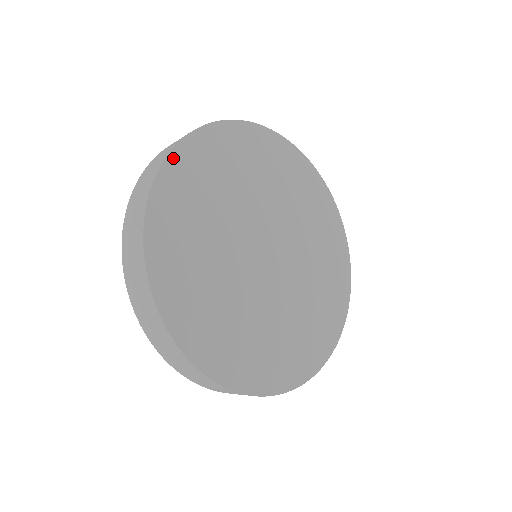
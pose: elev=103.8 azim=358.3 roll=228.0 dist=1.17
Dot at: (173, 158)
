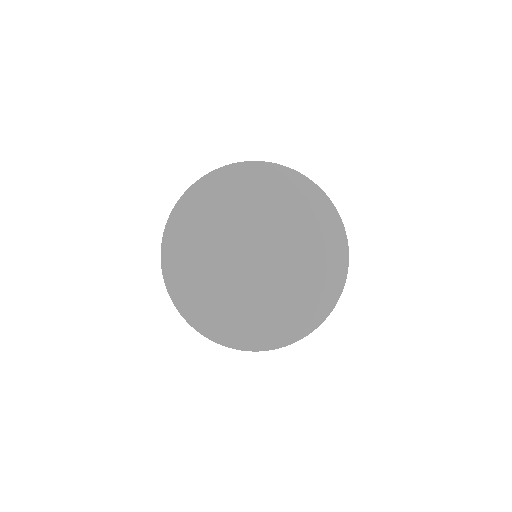
Dot at: (178, 304)
